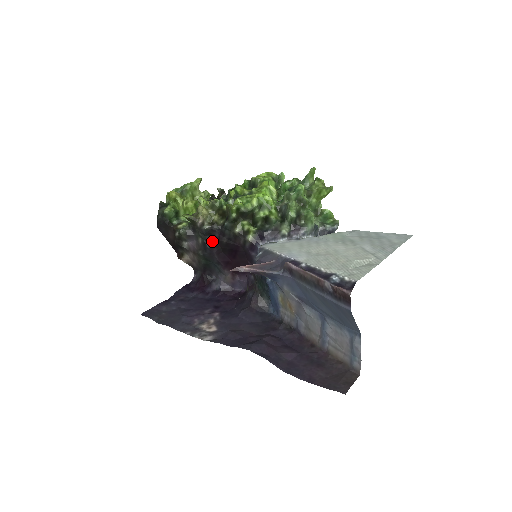
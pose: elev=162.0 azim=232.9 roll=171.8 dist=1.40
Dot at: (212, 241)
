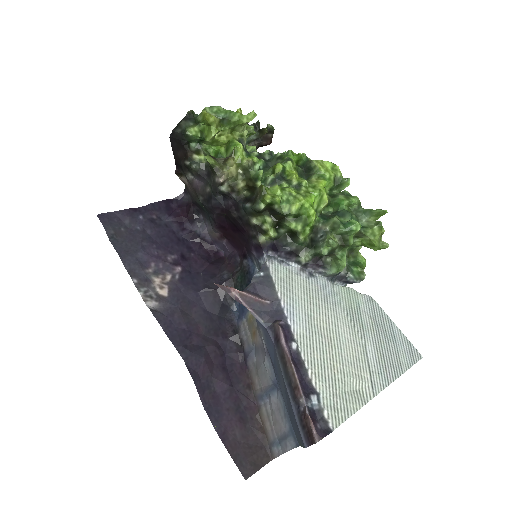
Dot at: (221, 202)
